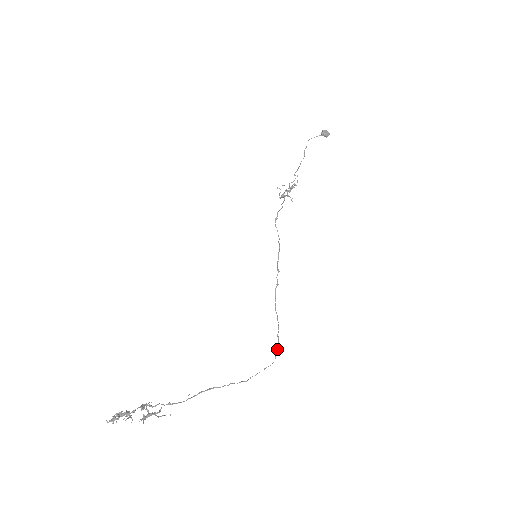
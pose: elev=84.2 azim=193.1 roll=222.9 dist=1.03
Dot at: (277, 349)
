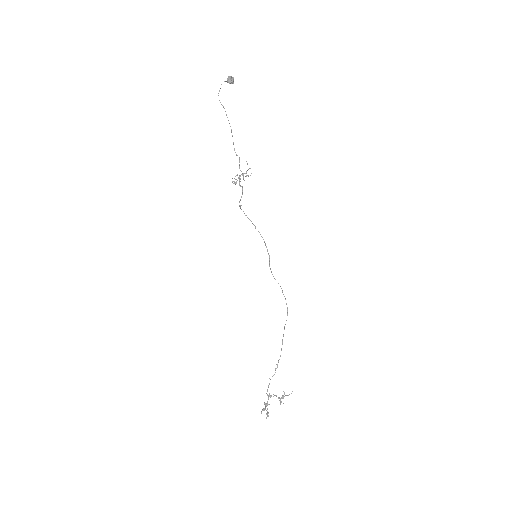
Dot at: occluded
